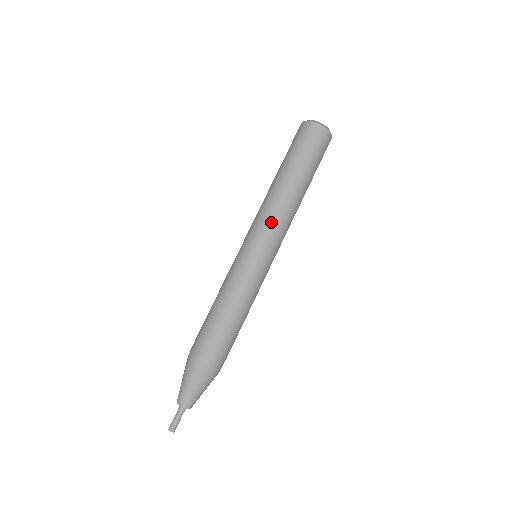
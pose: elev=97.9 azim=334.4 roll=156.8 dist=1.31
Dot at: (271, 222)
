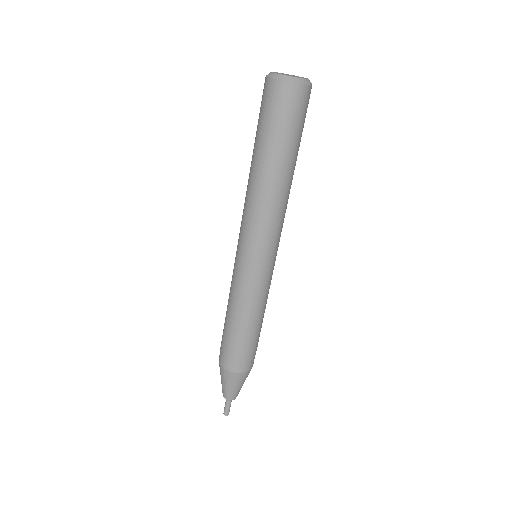
Dot at: (273, 228)
